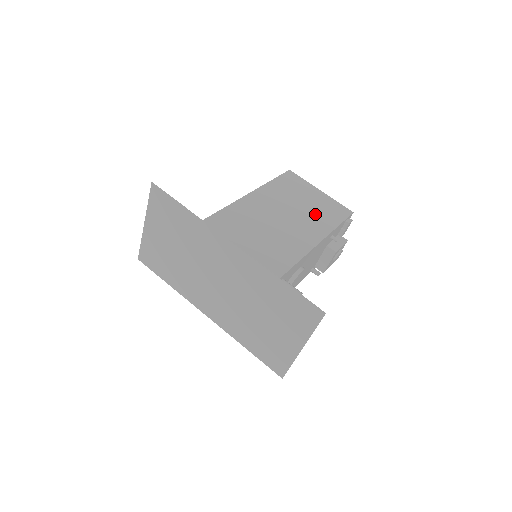
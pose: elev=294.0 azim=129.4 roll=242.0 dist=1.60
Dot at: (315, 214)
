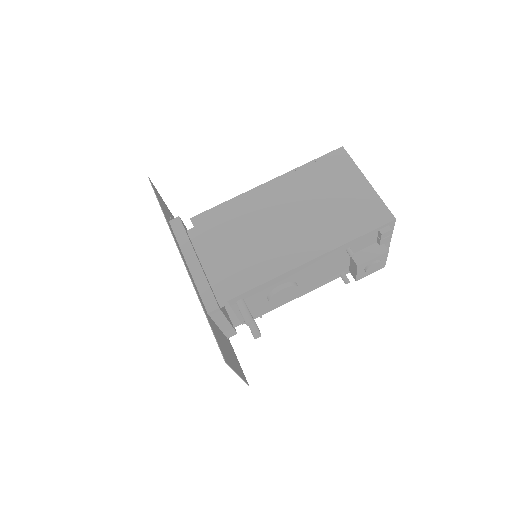
Dot at: (332, 218)
